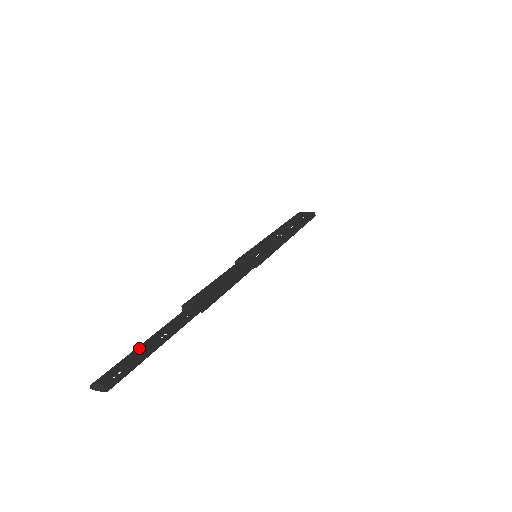
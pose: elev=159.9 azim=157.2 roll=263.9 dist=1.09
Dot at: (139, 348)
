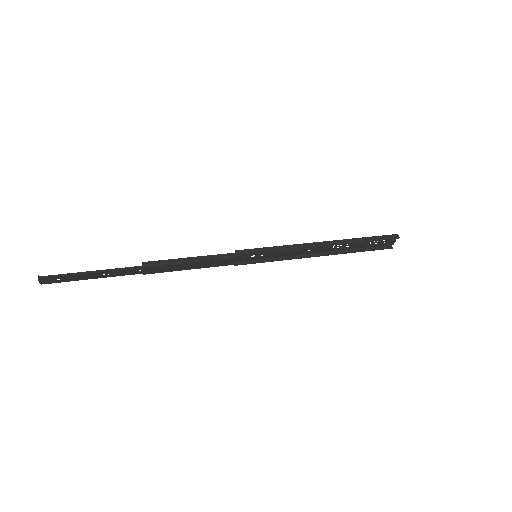
Dot at: (87, 278)
